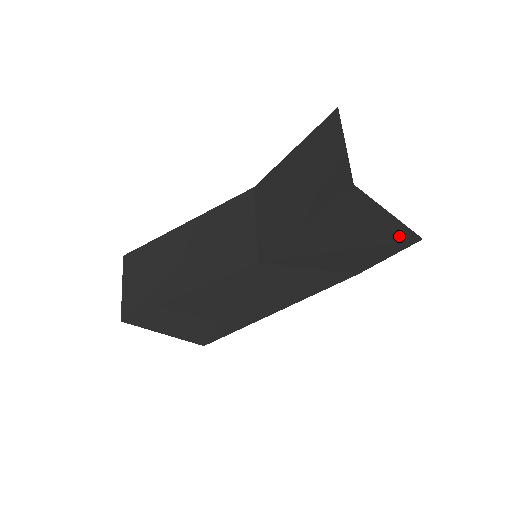
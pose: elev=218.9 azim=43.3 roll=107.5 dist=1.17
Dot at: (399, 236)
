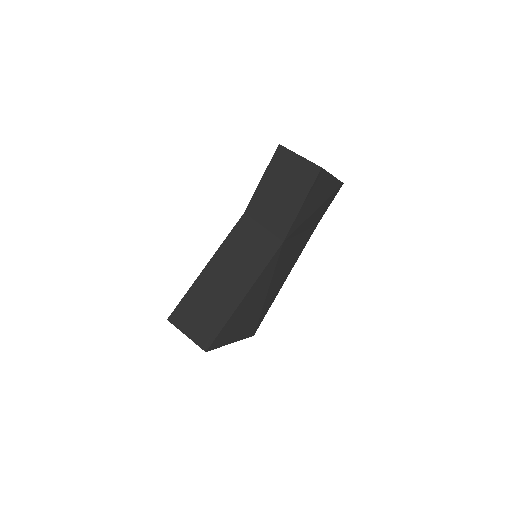
Dot at: (336, 187)
